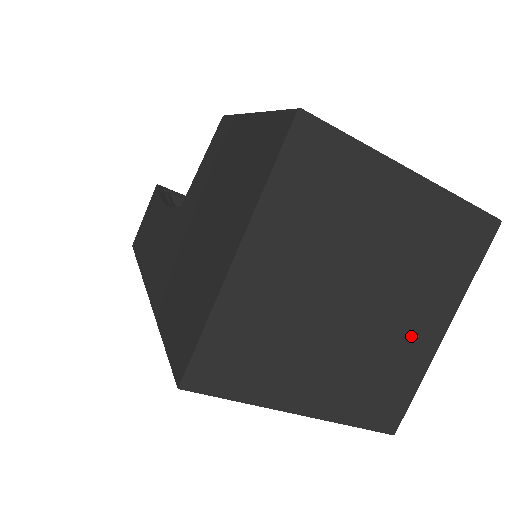
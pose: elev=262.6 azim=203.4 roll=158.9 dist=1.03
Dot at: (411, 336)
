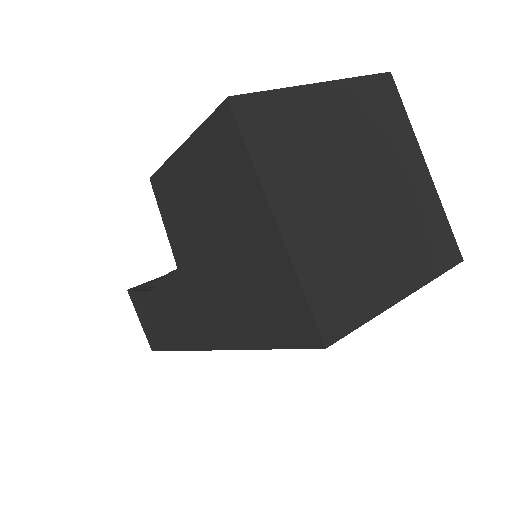
Dot at: (413, 187)
